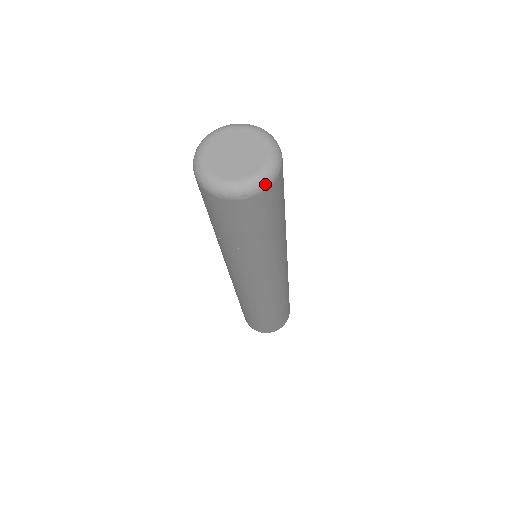
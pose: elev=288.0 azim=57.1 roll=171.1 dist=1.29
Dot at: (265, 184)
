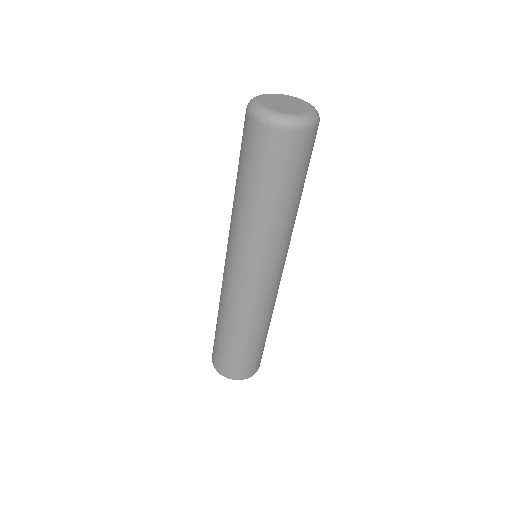
Dot at: (287, 124)
